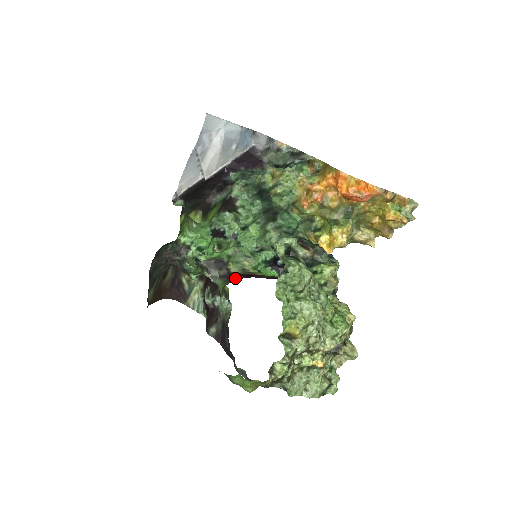
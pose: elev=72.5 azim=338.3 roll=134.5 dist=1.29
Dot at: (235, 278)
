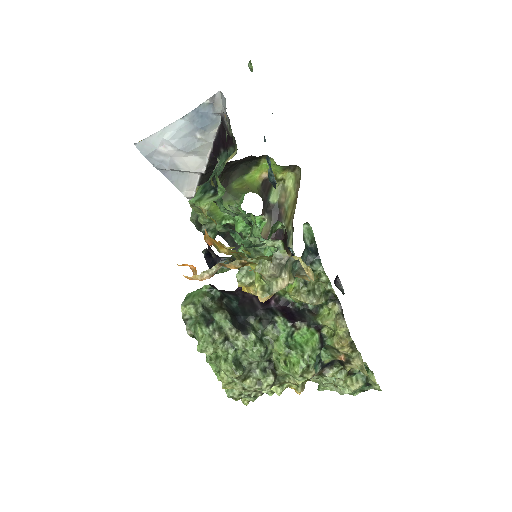
Dot at: occluded
